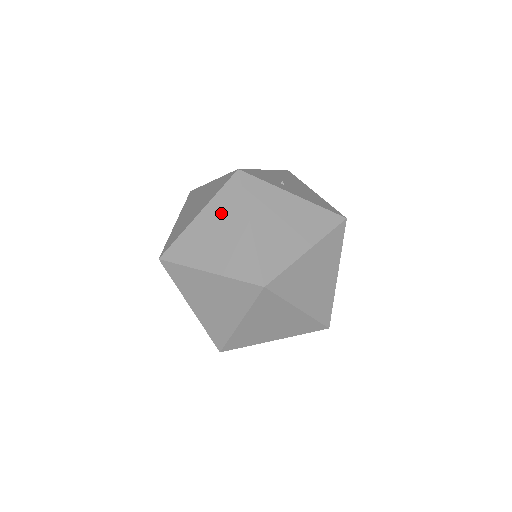
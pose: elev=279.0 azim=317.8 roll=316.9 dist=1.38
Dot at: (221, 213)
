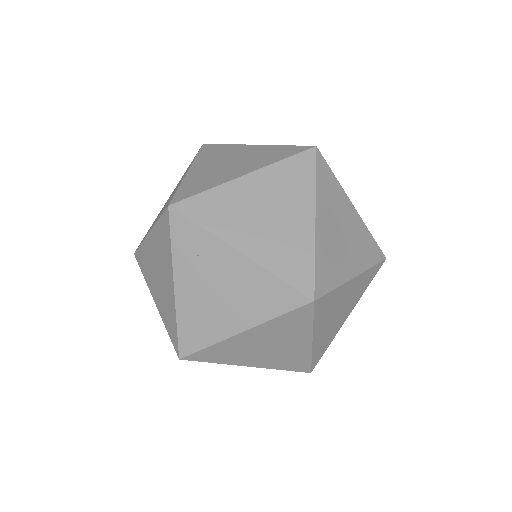
Dot at: (214, 157)
